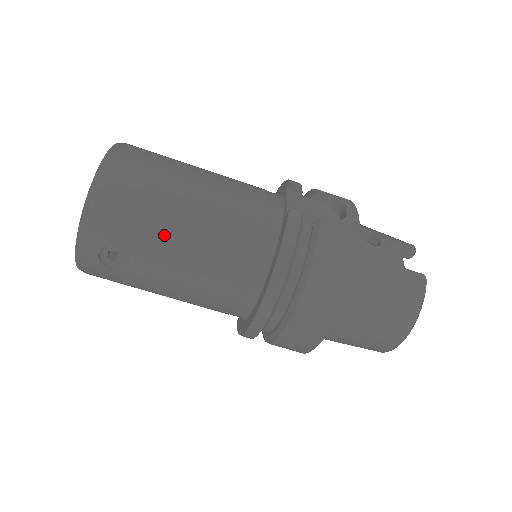
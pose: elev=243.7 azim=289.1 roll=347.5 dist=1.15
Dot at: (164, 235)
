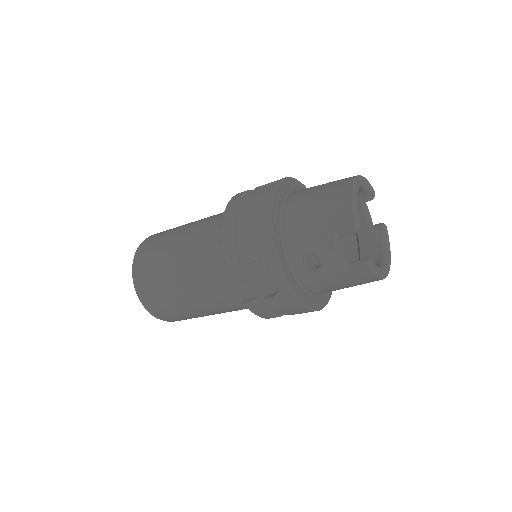
Dot at: occluded
